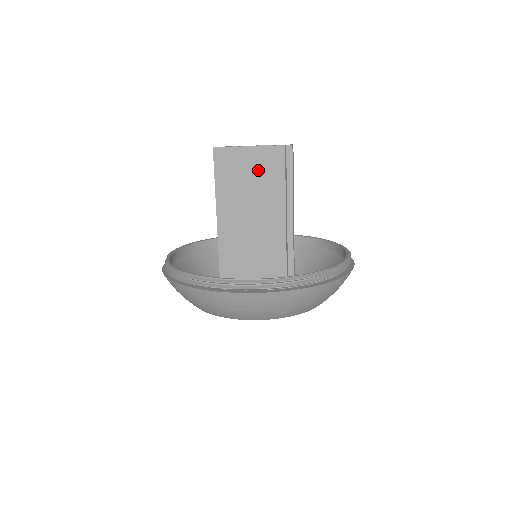
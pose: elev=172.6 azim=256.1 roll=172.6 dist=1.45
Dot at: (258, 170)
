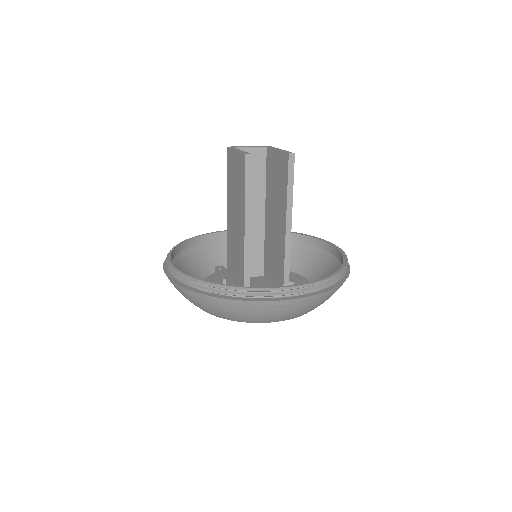
Dot at: (238, 174)
